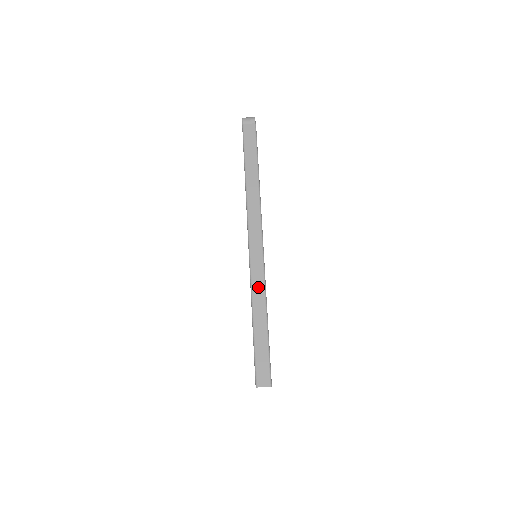
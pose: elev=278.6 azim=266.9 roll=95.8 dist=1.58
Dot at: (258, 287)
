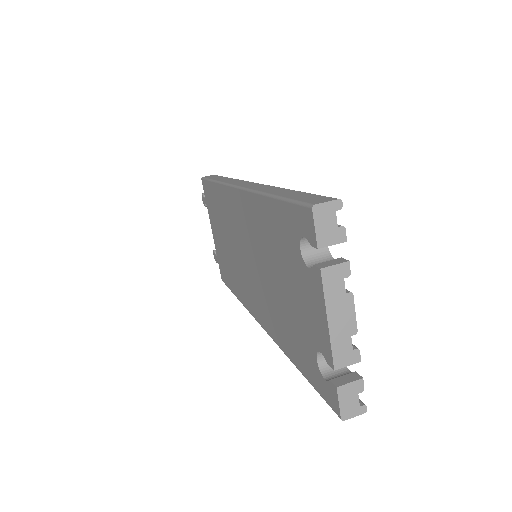
Dot at: (262, 187)
